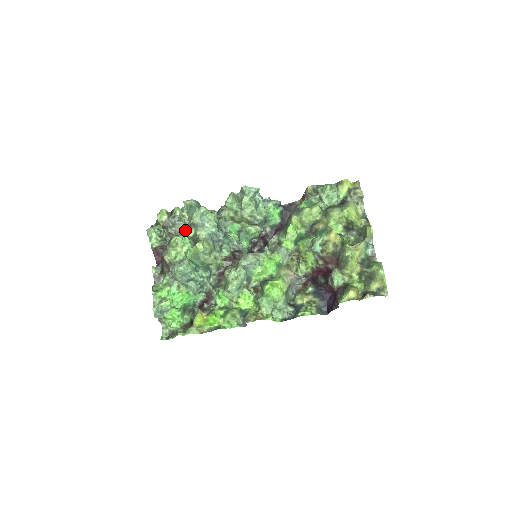
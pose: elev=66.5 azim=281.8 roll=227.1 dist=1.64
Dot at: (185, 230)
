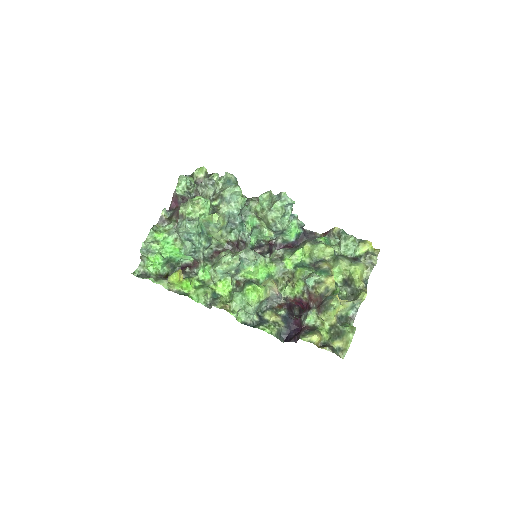
Dot at: (212, 196)
